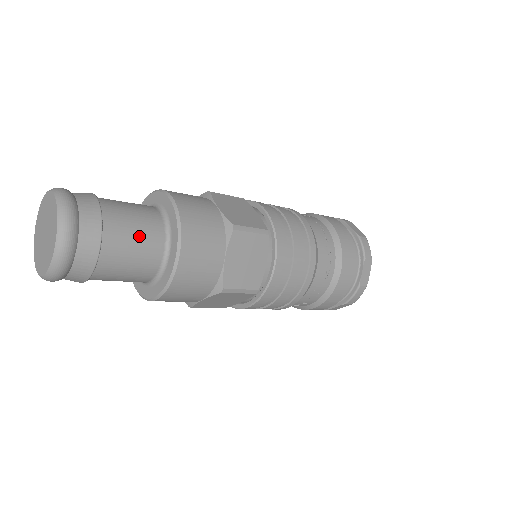
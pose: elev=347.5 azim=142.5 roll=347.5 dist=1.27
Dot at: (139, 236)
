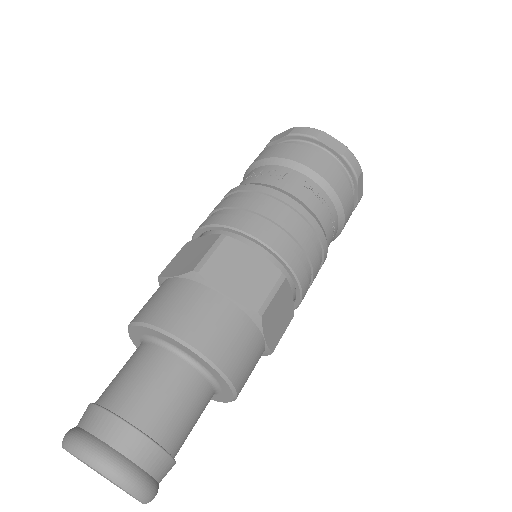
Dot at: (190, 408)
